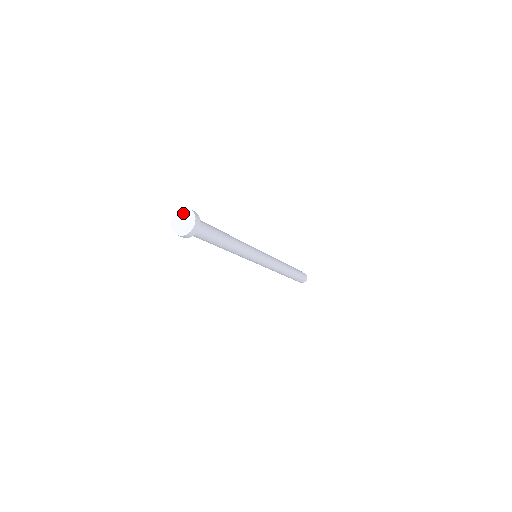
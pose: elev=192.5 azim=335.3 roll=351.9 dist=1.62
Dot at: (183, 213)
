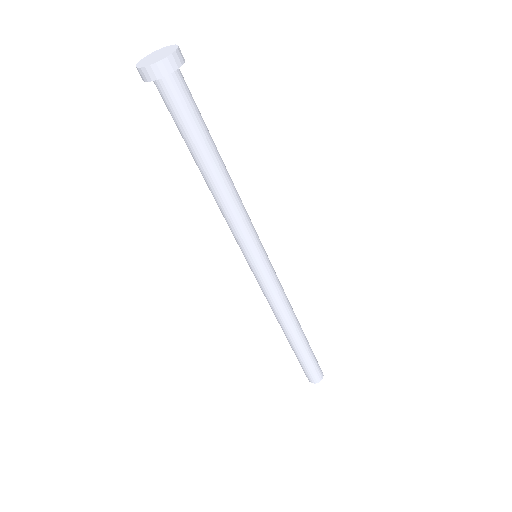
Dot at: (165, 49)
